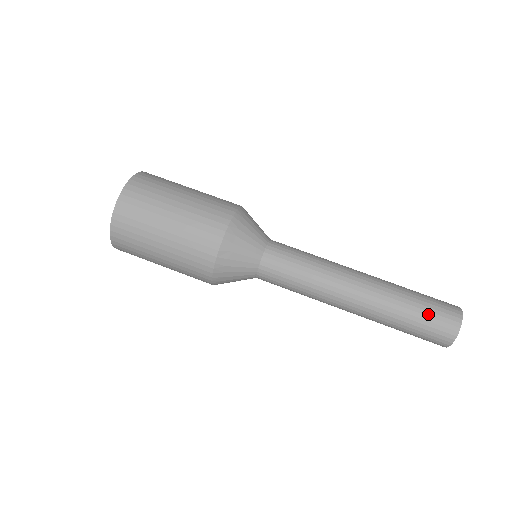
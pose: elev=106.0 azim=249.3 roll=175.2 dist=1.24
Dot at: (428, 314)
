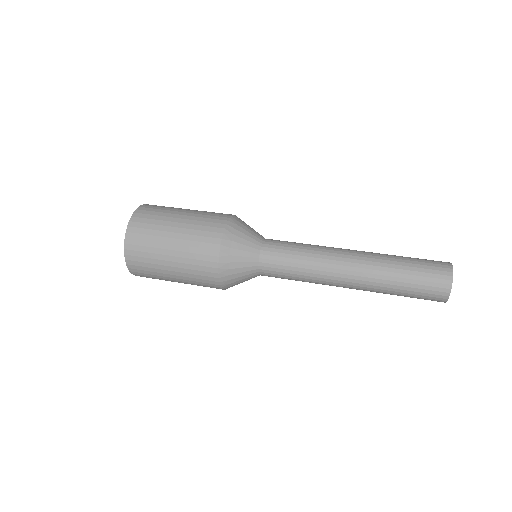
Dot at: (419, 259)
